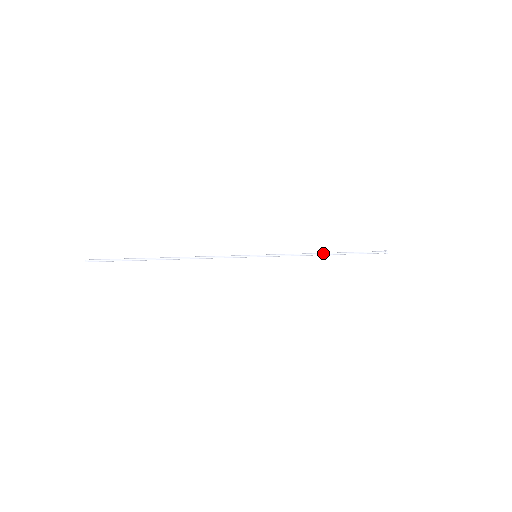
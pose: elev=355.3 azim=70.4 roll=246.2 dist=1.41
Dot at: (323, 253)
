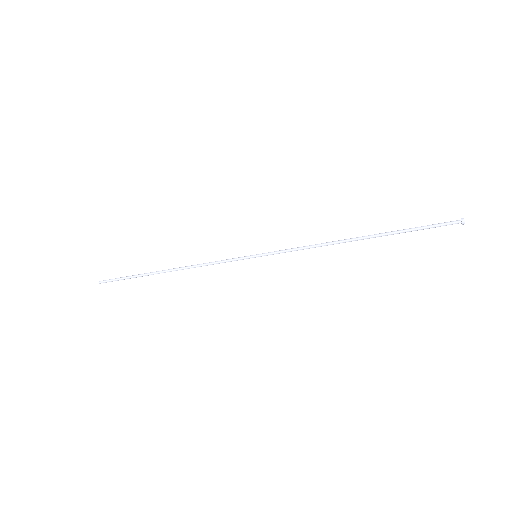
Dot at: (348, 239)
